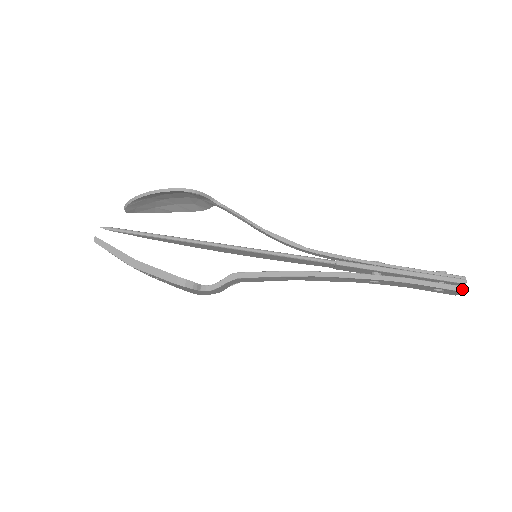
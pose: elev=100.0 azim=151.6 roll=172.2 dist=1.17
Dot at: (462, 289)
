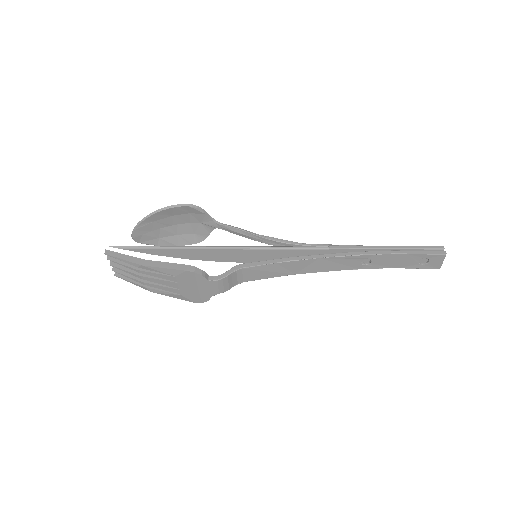
Dot at: (442, 253)
